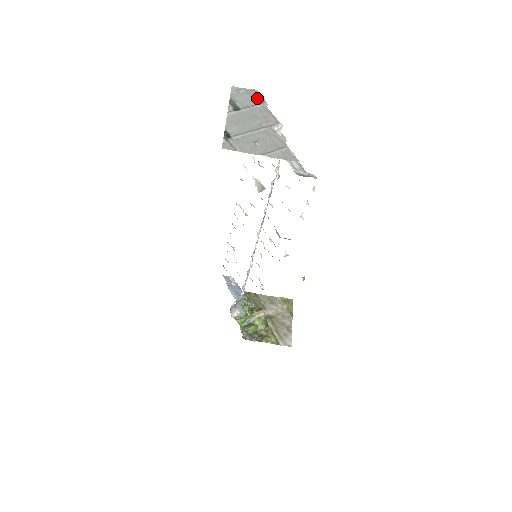
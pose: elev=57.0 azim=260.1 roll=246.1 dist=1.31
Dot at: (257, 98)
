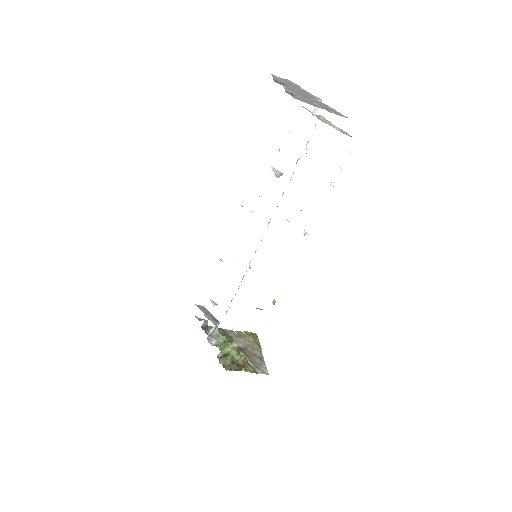
Dot at: (293, 84)
